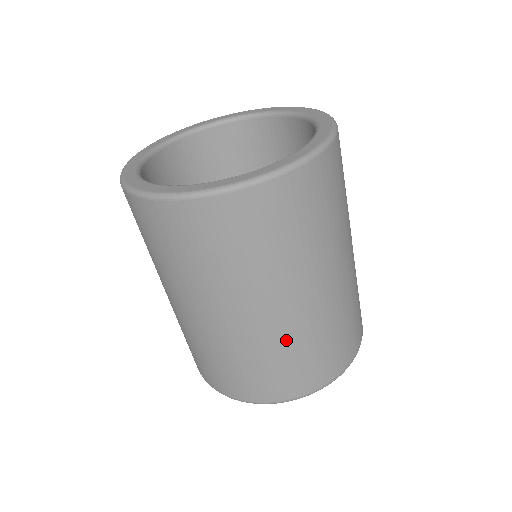
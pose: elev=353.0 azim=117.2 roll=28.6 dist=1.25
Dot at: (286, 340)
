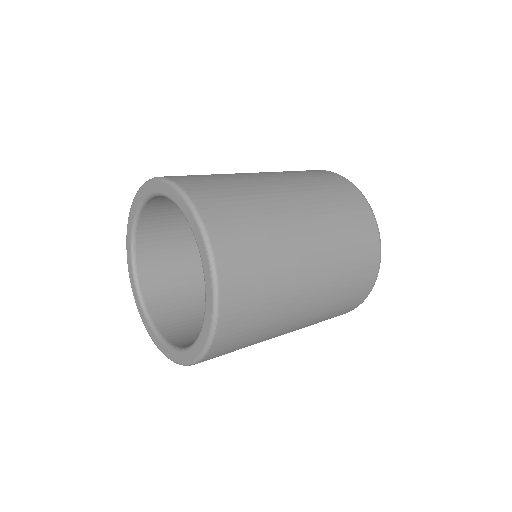
Dot at: occluded
